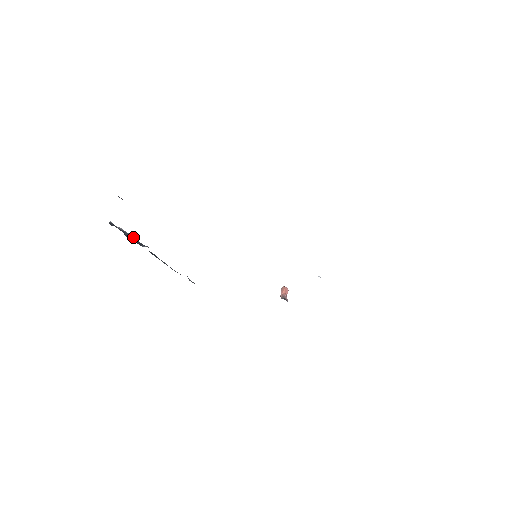
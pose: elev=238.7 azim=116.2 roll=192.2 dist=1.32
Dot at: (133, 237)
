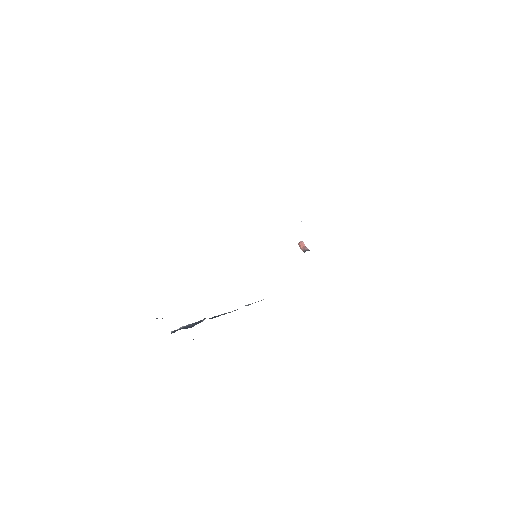
Dot at: (192, 324)
